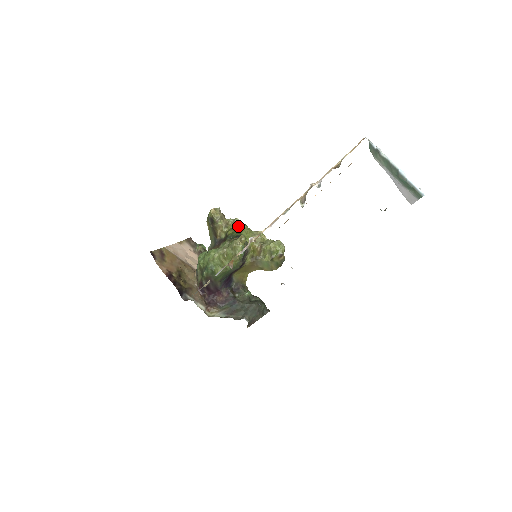
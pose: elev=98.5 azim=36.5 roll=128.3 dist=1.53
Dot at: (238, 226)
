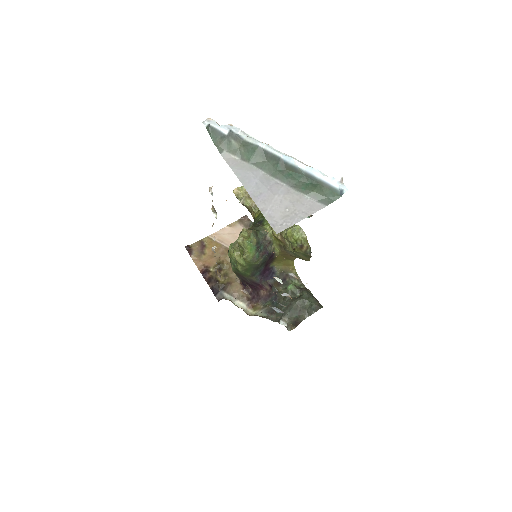
Dot at: occluded
